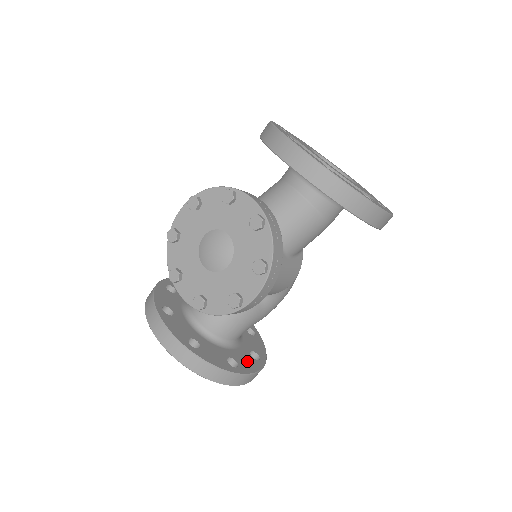
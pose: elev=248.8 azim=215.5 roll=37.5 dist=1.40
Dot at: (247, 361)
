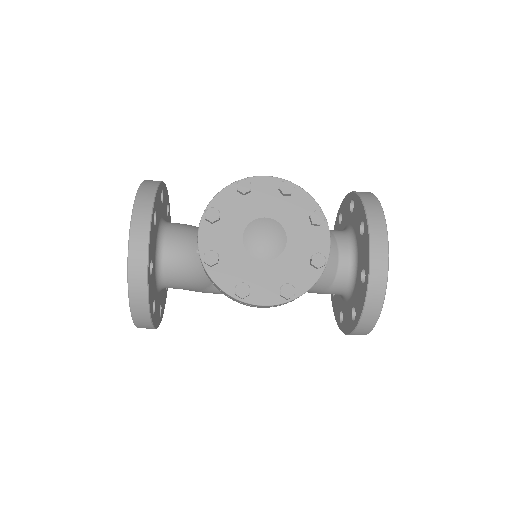
Dot at: (157, 313)
